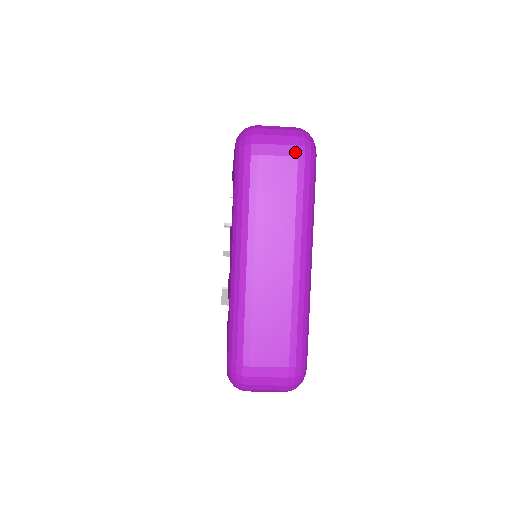
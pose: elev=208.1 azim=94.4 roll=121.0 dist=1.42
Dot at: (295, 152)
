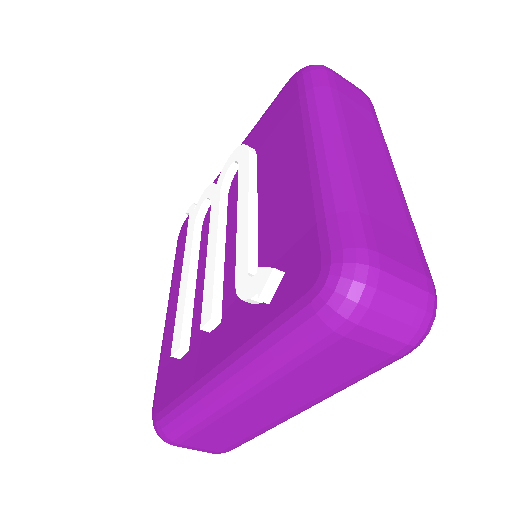
Dot at: (396, 349)
